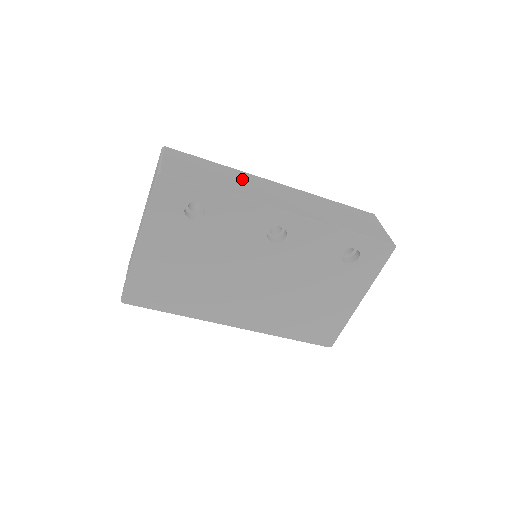
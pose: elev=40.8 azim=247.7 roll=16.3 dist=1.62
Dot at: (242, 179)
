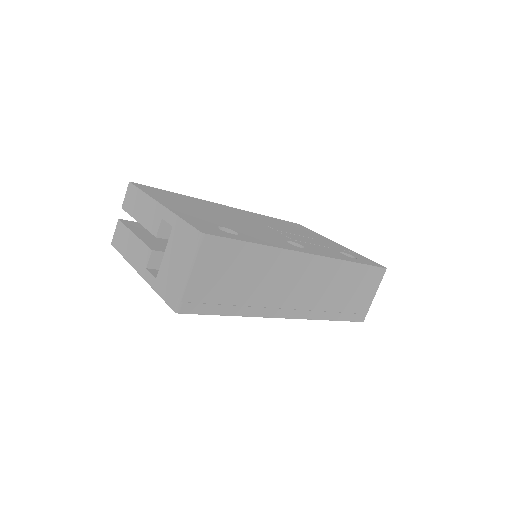
Dot at: (273, 271)
